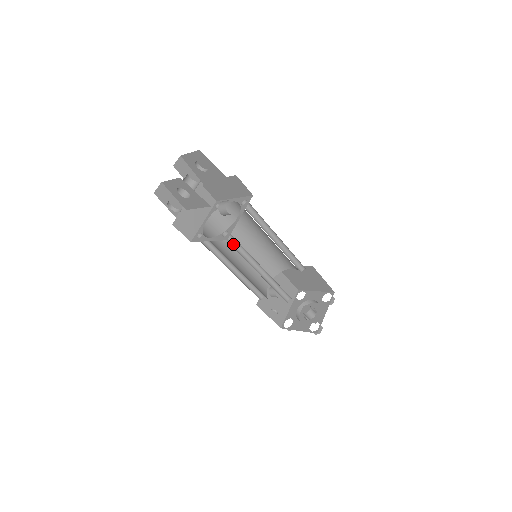
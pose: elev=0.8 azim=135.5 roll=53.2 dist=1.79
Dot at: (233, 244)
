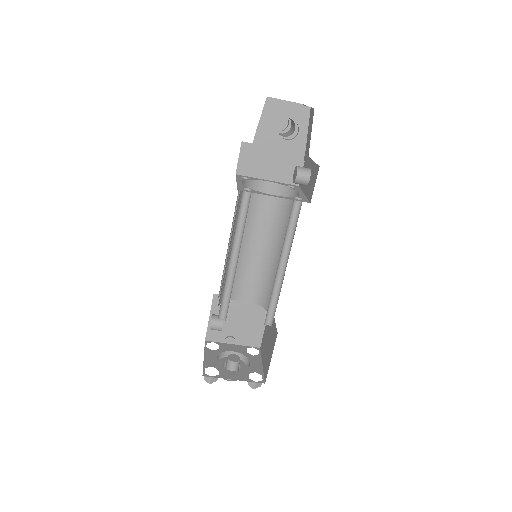
Dot at: (289, 217)
